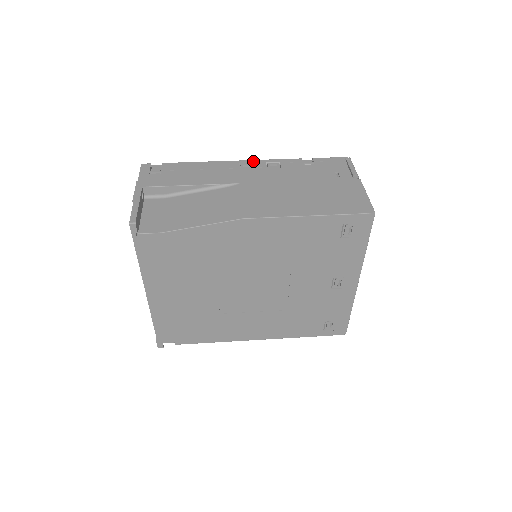
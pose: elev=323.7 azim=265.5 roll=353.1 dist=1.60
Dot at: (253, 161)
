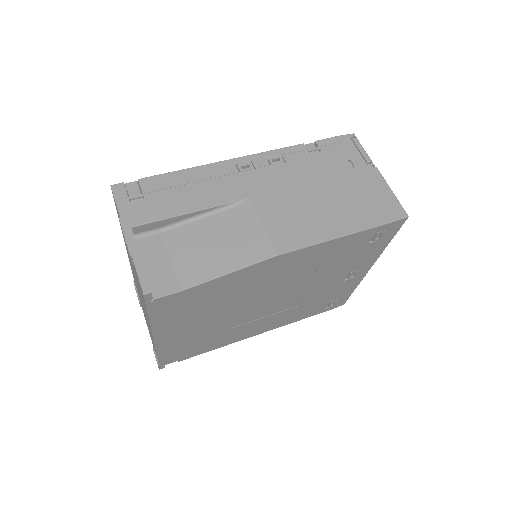
Dot at: (250, 157)
